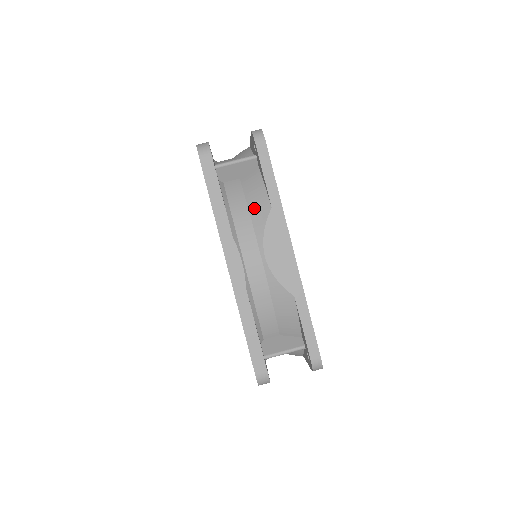
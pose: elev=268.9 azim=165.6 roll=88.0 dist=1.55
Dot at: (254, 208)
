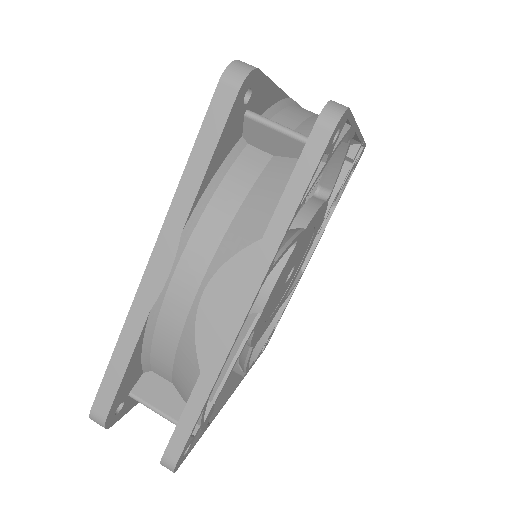
Dot at: (244, 217)
